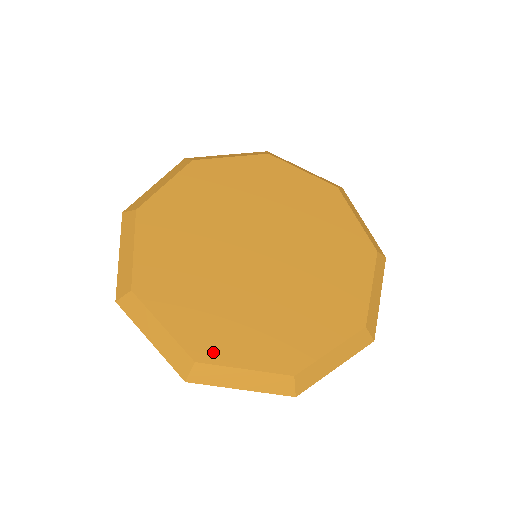
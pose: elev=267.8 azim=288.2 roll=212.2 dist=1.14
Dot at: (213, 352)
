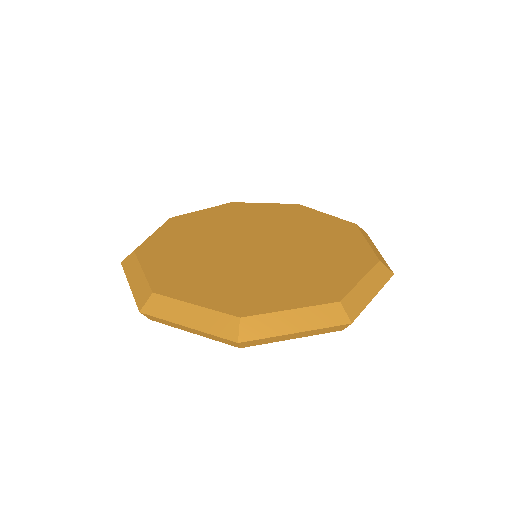
Dot at: (254, 307)
